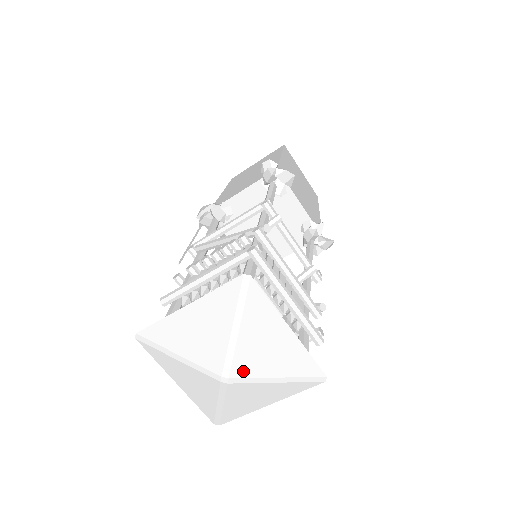
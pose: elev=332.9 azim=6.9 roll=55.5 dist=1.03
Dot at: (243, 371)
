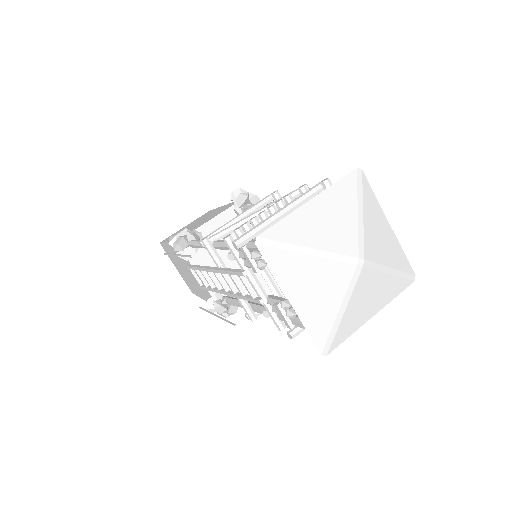
Dot at: (371, 255)
